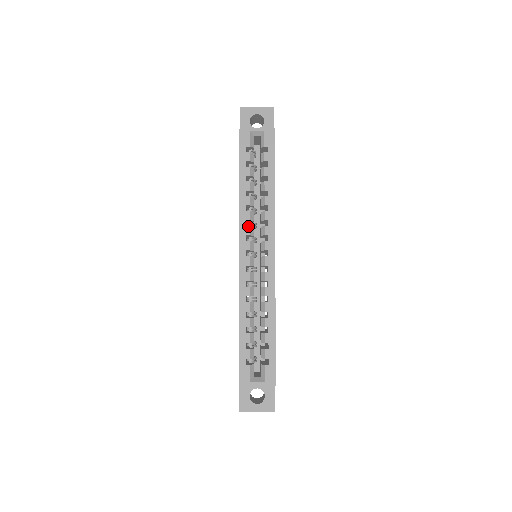
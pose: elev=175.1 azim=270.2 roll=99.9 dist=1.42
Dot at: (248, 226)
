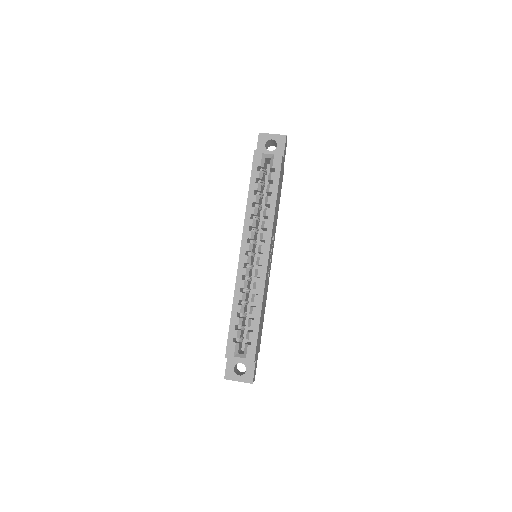
Dot at: (250, 231)
